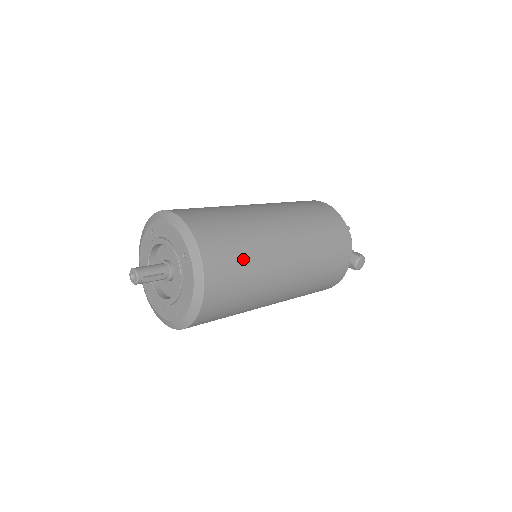
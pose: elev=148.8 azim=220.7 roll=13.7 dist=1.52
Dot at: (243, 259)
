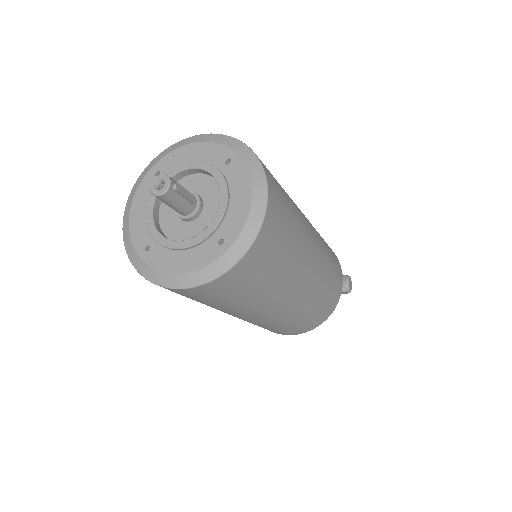
Dot at: (283, 191)
